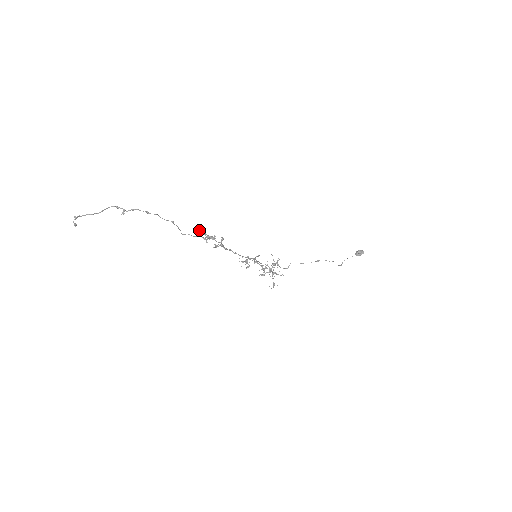
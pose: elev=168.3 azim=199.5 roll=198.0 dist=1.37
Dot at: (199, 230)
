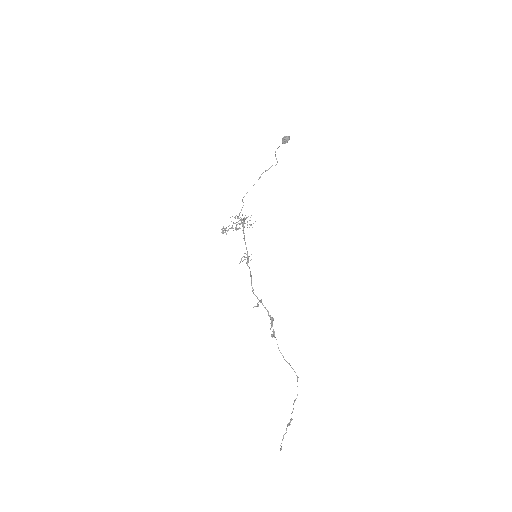
Dot at: occluded
